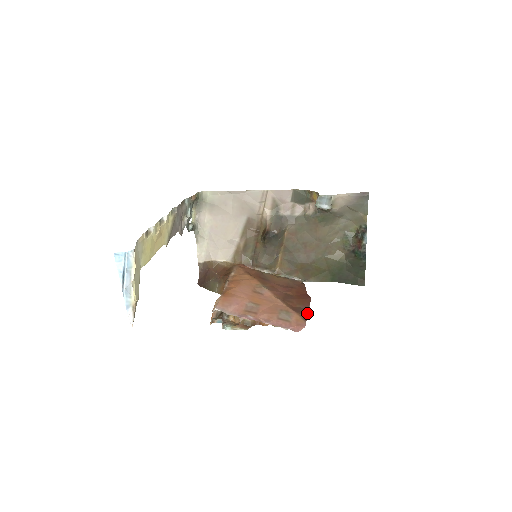
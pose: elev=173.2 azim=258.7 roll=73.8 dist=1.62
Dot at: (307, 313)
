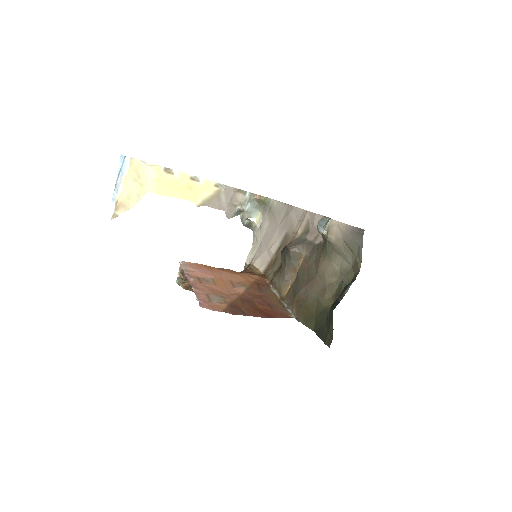
Dot at: (237, 312)
